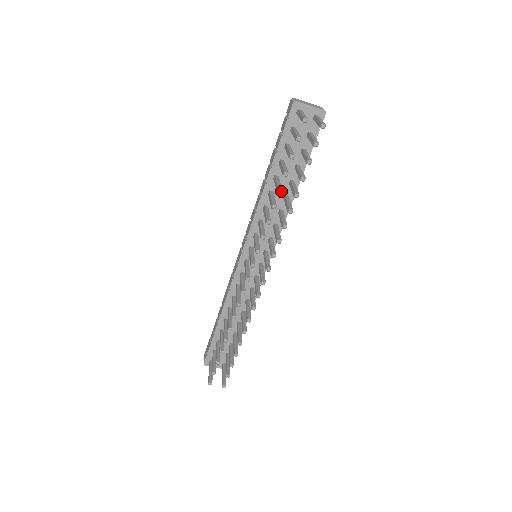
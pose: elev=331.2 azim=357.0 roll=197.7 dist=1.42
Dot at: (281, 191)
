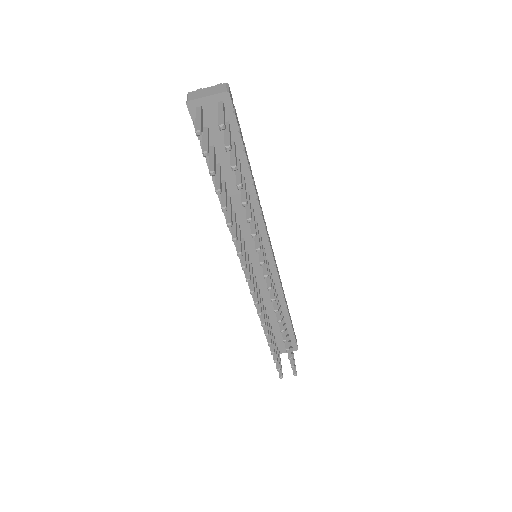
Dot at: (225, 208)
